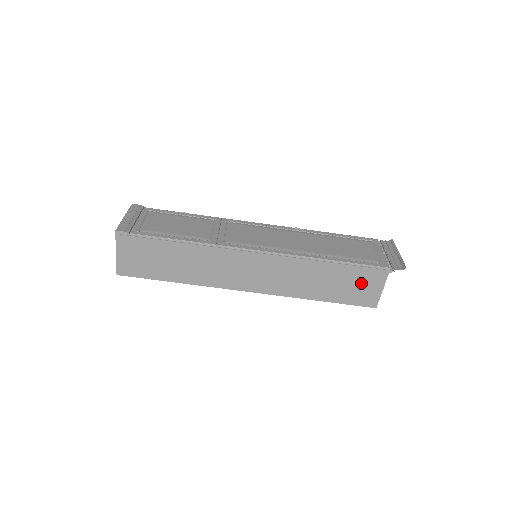
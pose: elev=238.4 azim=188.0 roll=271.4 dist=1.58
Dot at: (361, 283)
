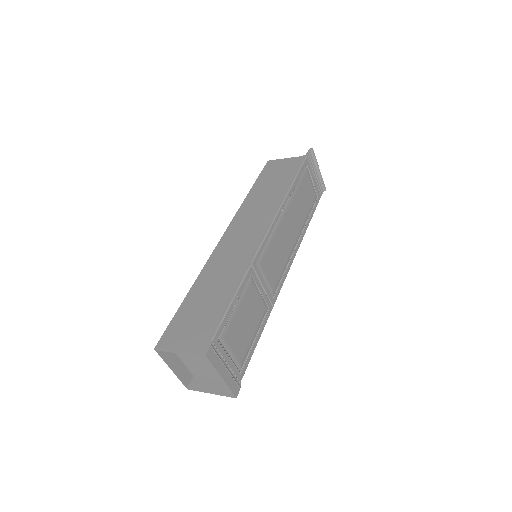
Dot at: occluded
